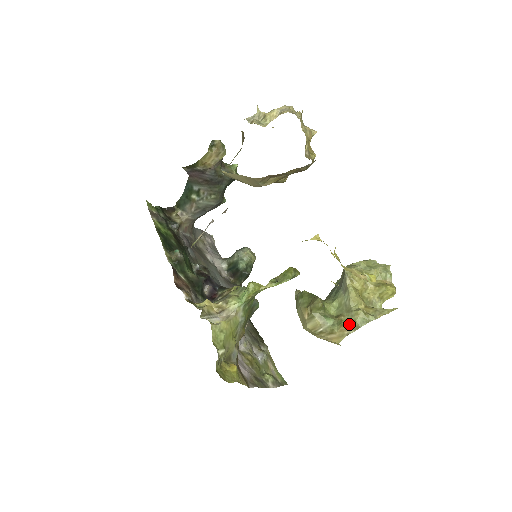
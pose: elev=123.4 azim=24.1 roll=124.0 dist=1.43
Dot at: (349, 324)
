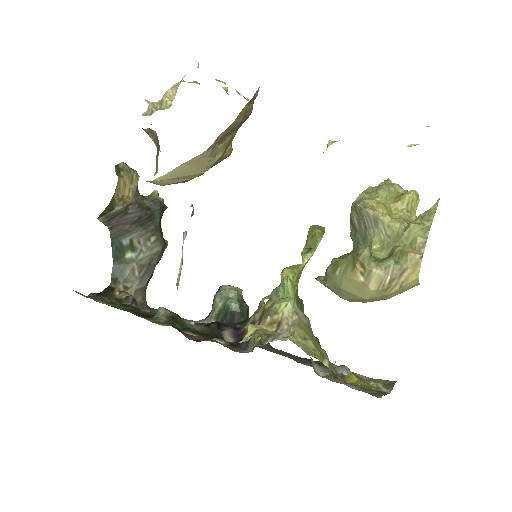
Dot at: (412, 247)
